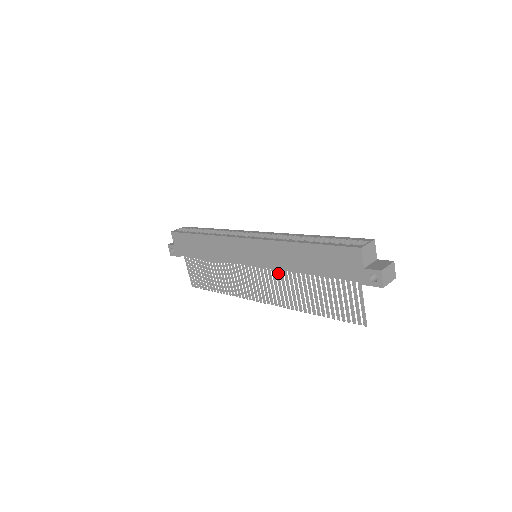
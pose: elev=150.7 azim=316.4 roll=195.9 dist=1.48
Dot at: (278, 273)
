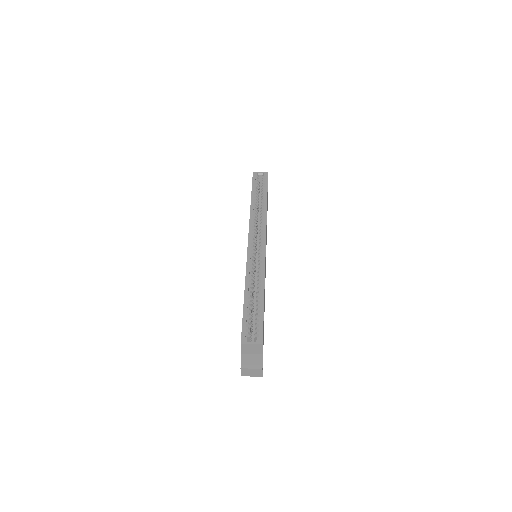
Dot at: occluded
